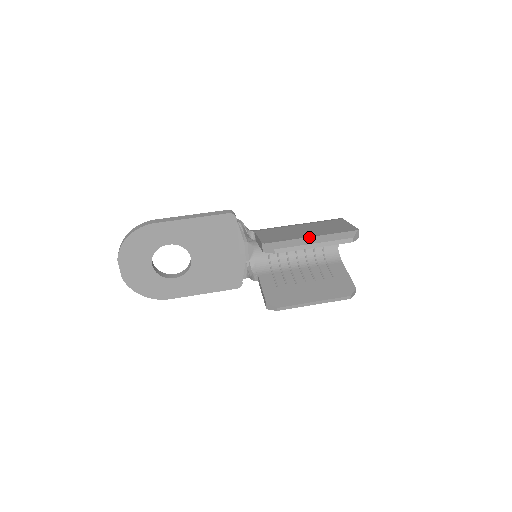
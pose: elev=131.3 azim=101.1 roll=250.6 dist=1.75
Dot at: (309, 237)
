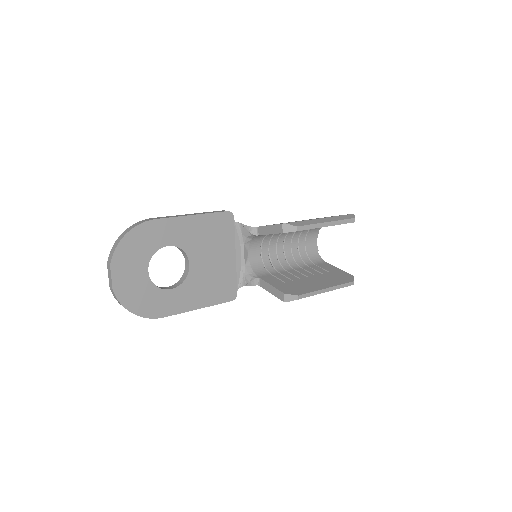
Dot at: (320, 218)
